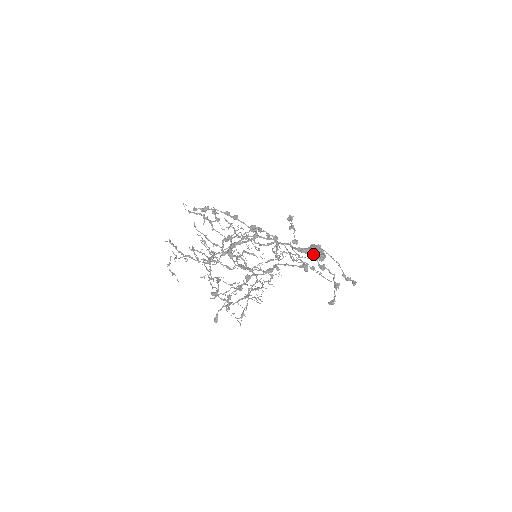
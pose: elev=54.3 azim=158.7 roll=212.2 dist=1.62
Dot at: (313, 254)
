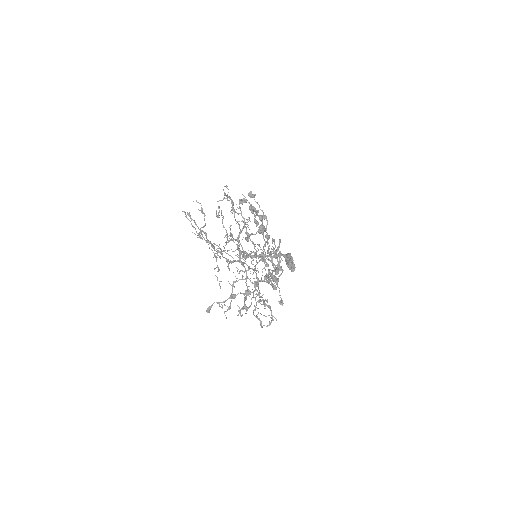
Dot at: (291, 265)
